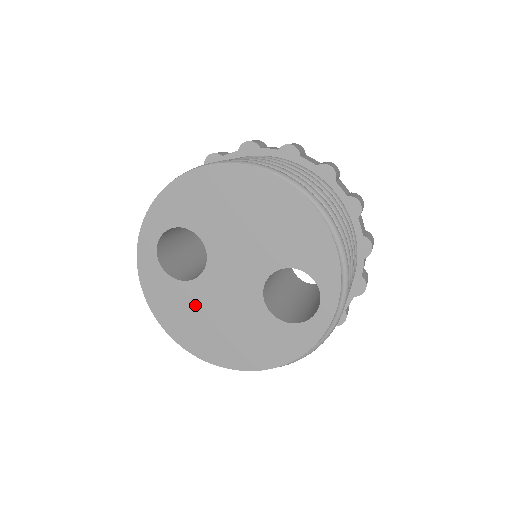
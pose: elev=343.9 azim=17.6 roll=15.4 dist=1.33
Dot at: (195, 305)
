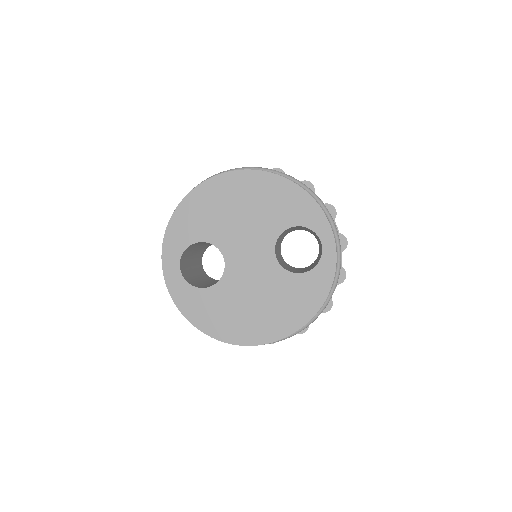
Dot at: (229, 301)
